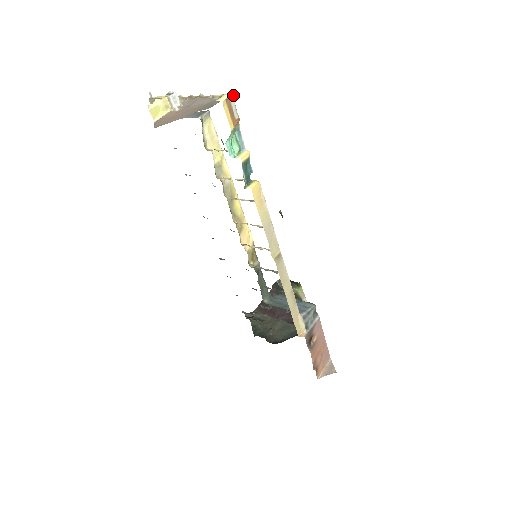
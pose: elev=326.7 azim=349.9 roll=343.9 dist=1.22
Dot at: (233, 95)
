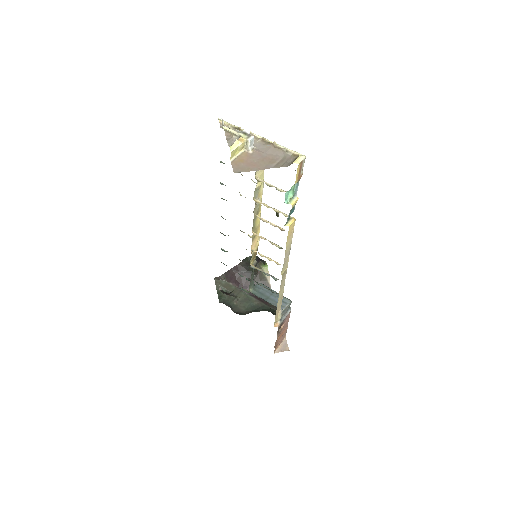
Dot at: occluded
